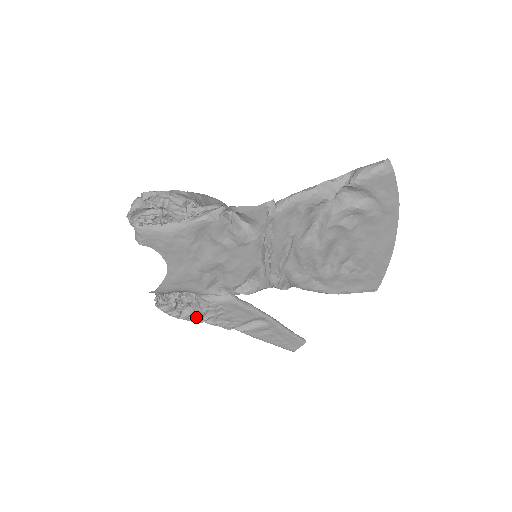
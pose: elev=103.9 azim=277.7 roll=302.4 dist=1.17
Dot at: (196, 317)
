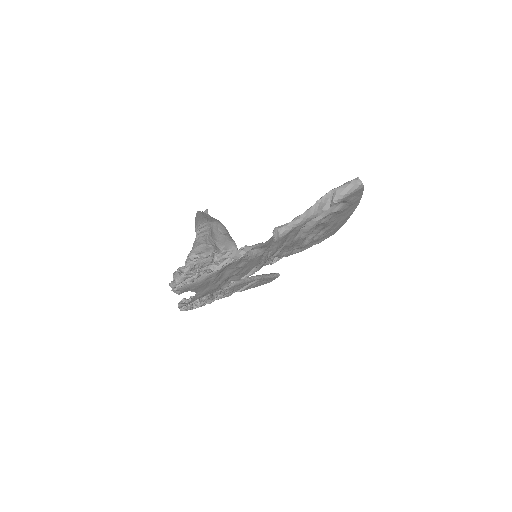
Dot at: (209, 302)
